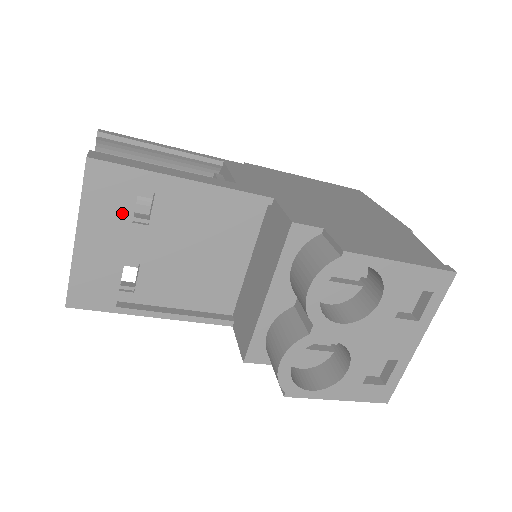
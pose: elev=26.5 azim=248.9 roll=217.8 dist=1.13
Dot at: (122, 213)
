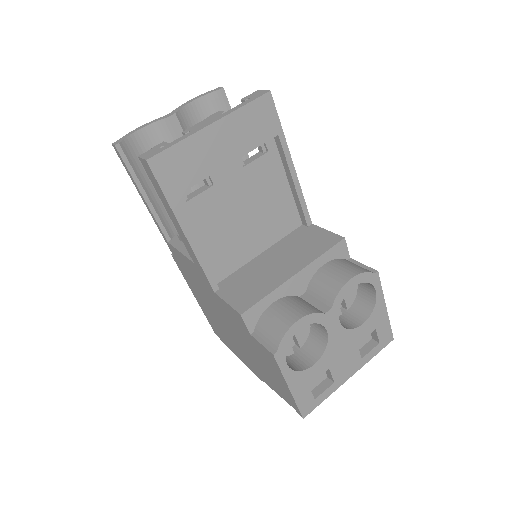
Dot at: (249, 142)
